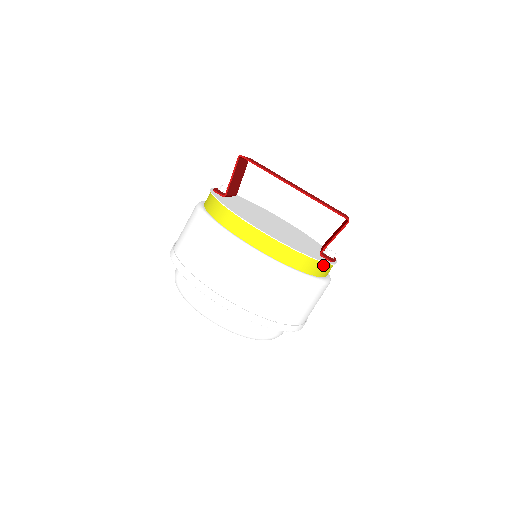
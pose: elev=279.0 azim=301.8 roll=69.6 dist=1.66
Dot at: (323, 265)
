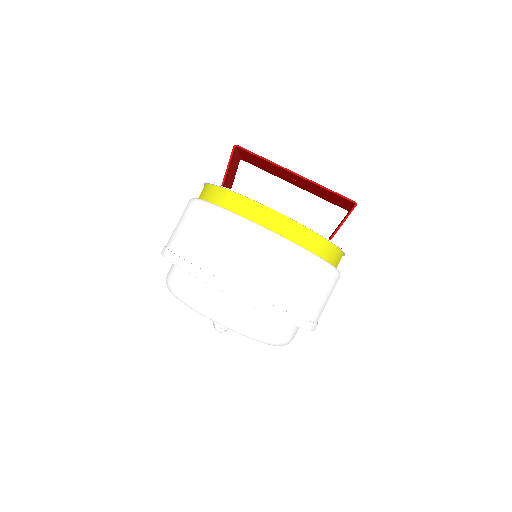
Dot at: (335, 250)
